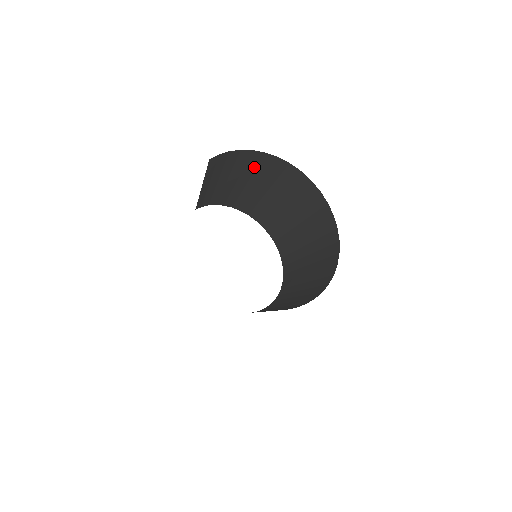
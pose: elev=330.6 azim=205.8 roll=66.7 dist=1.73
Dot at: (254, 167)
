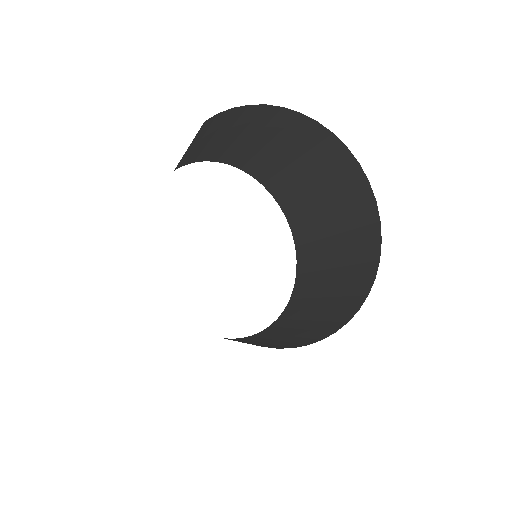
Dot at: (266, 121)
